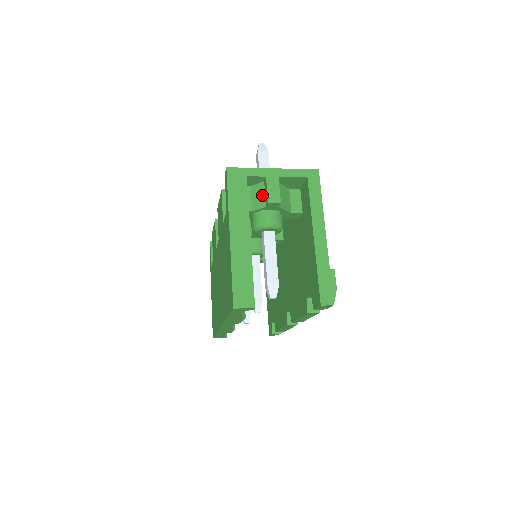
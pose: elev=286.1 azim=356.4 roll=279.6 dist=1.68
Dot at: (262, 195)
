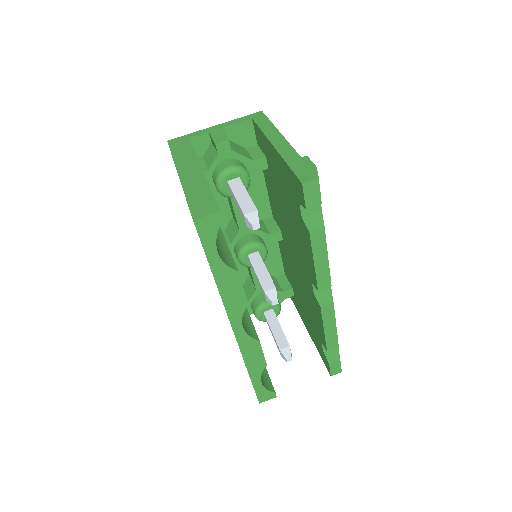
Dot at: (212, 151)
